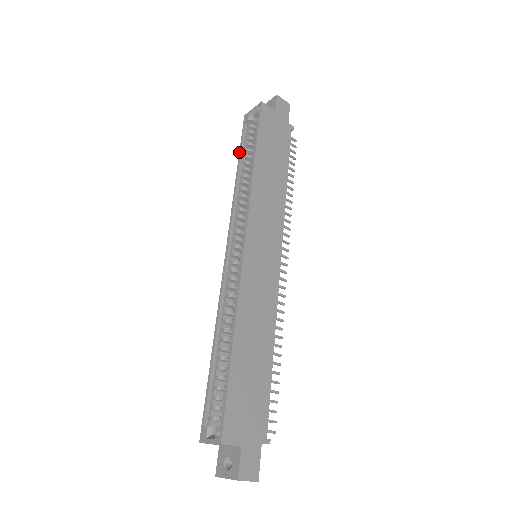
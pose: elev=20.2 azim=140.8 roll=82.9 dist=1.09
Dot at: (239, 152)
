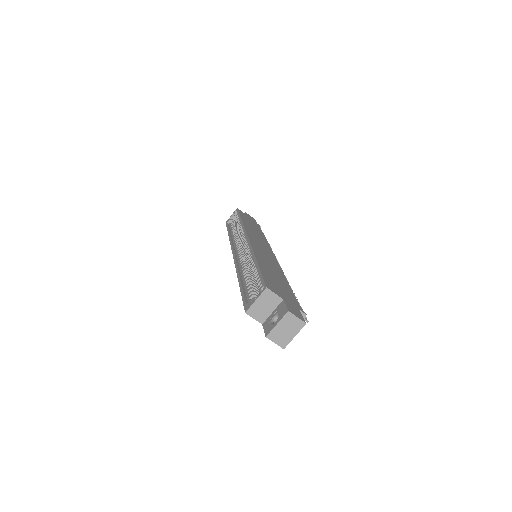
Dot at: (227, 230)
